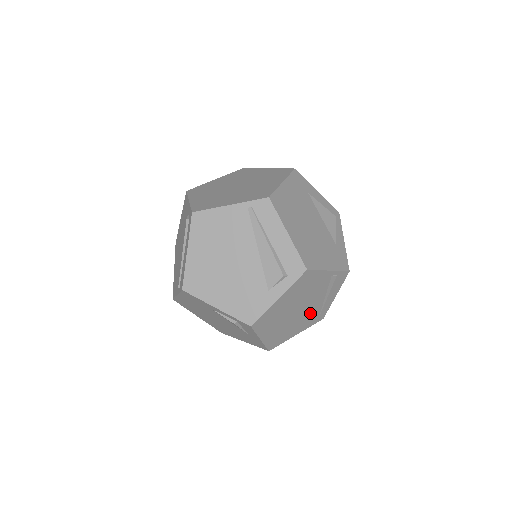
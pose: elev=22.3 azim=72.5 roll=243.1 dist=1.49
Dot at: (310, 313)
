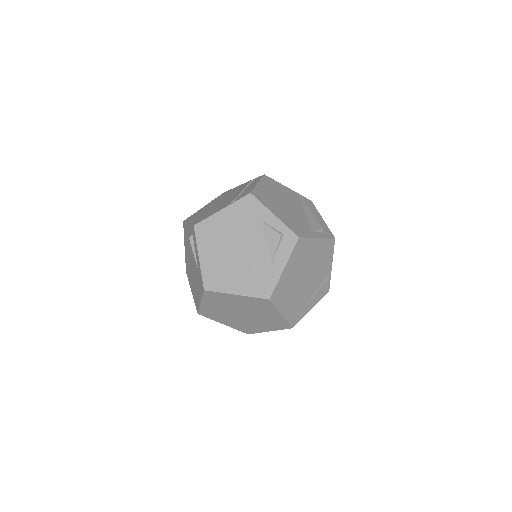
Dot at: (300, 299)
